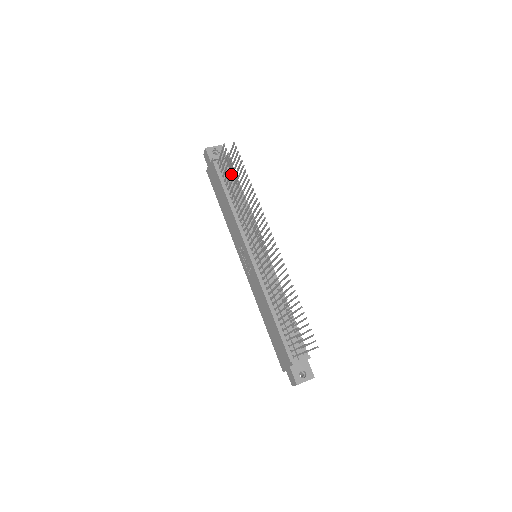
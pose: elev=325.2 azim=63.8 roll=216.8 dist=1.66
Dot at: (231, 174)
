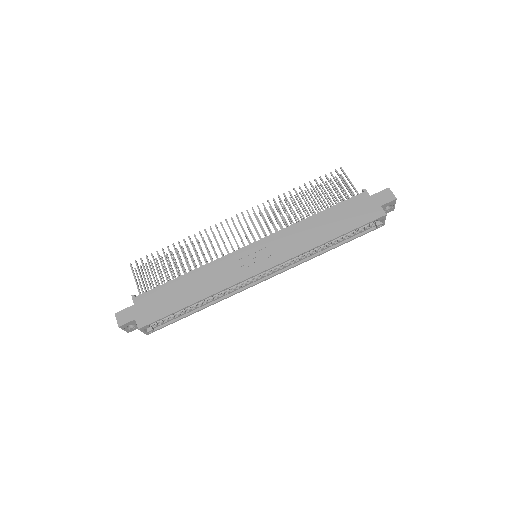
Dot at: (161, 263)
